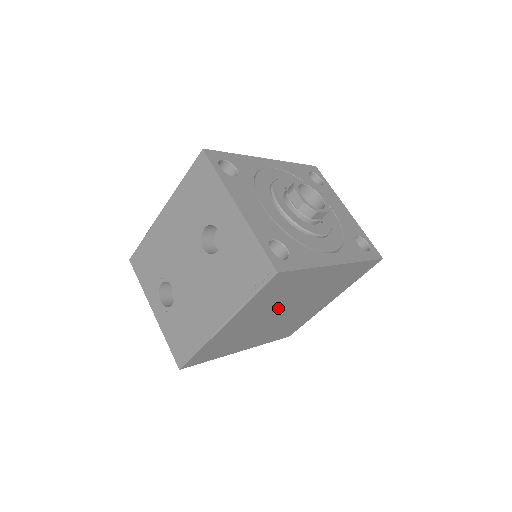
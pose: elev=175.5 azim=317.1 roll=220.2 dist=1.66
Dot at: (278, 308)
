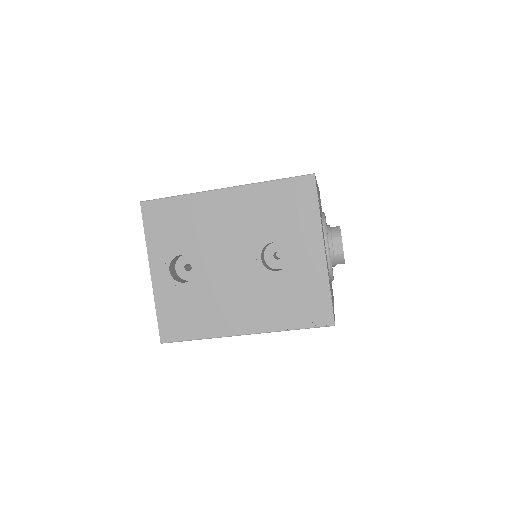
Dot at: occluded
